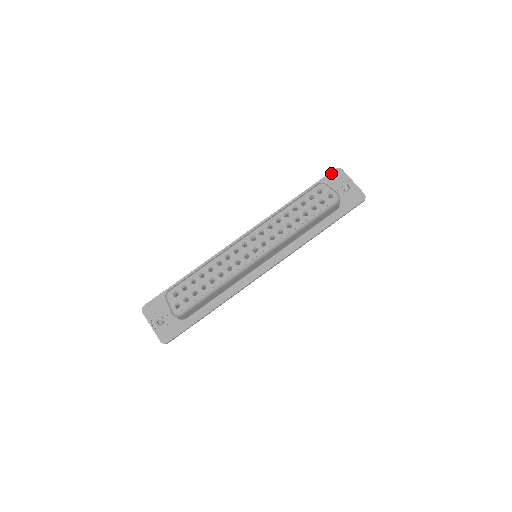
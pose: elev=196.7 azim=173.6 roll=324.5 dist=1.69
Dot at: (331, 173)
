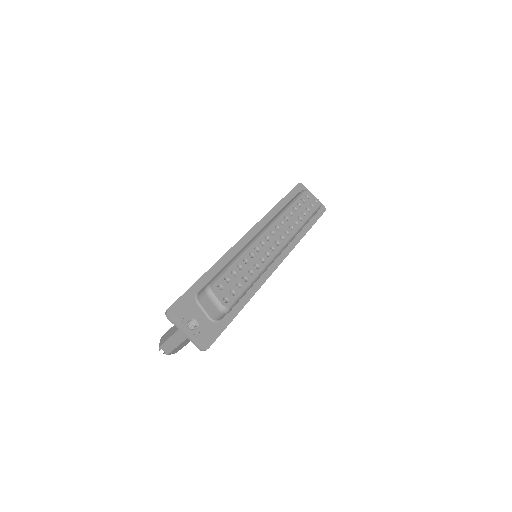
Dot at: (297, 186)
